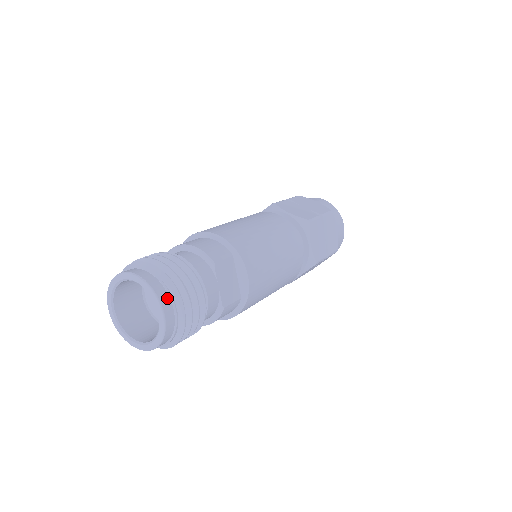
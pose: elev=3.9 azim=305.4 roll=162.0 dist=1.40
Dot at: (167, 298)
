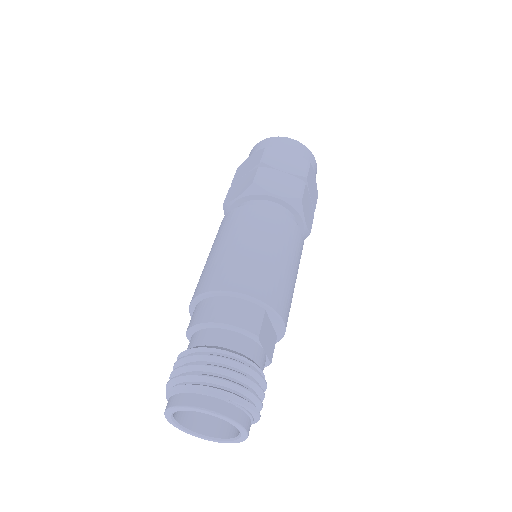
Dot at: (243, 415)
